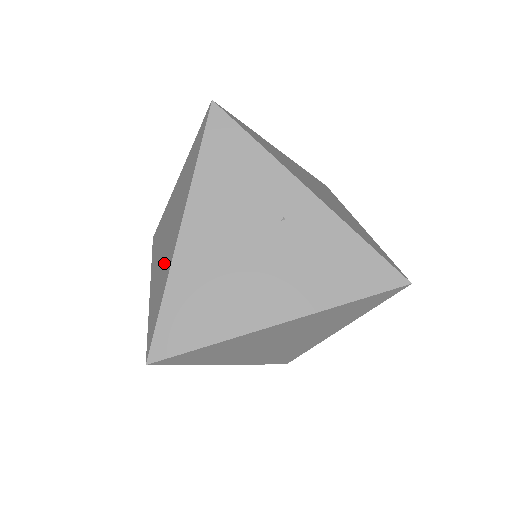
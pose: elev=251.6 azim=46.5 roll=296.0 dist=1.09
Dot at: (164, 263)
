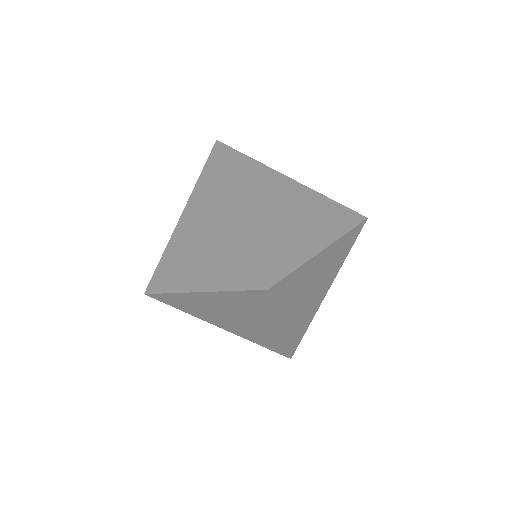
Dot at: (223, 245)
